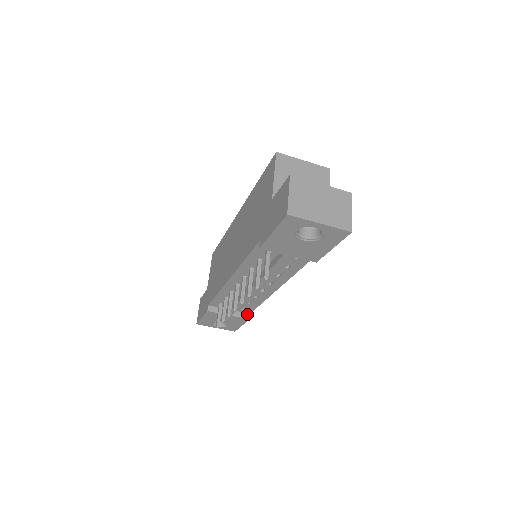
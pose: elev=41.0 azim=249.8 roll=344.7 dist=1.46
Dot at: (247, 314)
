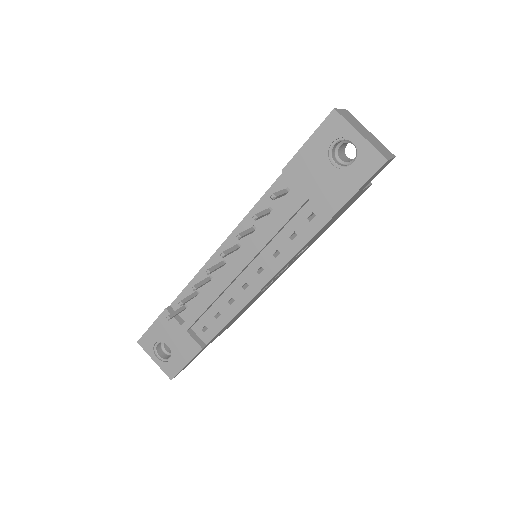
Dot at: (203, 343)
